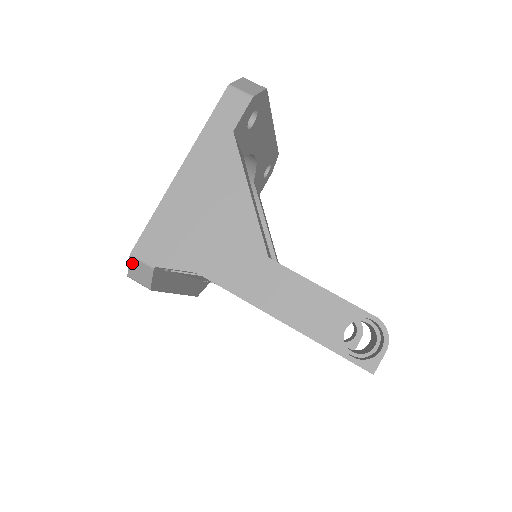
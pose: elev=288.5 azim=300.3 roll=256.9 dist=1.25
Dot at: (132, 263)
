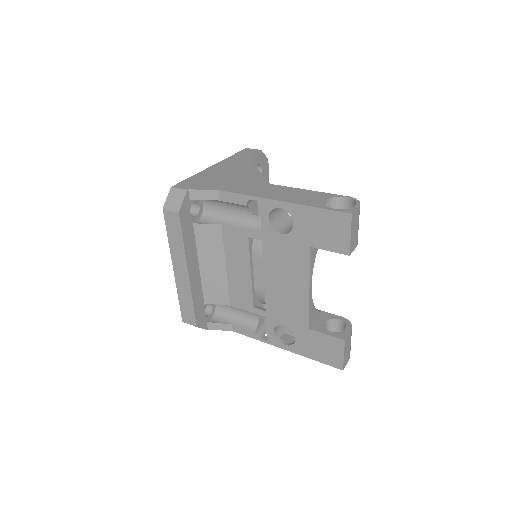
Dot at: (171, 194)
